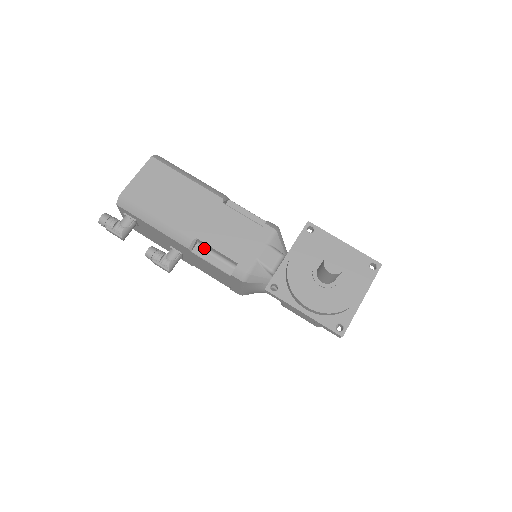
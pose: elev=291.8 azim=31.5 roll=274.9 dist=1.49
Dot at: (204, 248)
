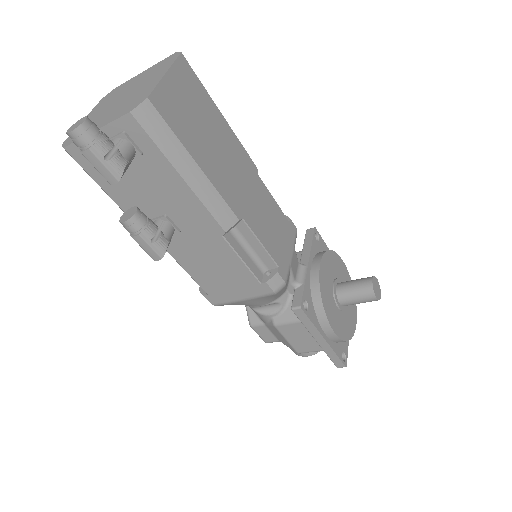
Dot at: (236, 234)
